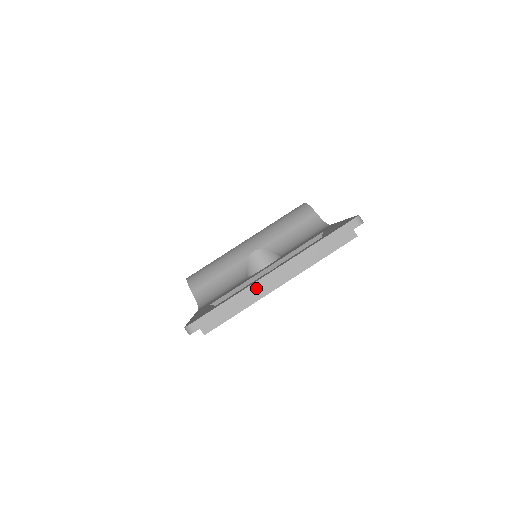
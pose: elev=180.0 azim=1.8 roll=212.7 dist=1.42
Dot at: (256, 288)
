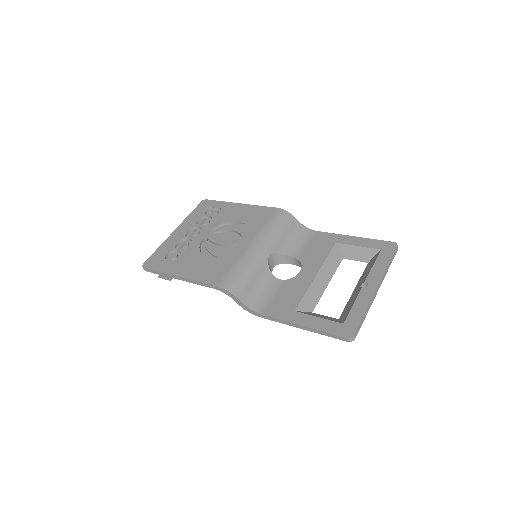
Dot at: (373, 300)
